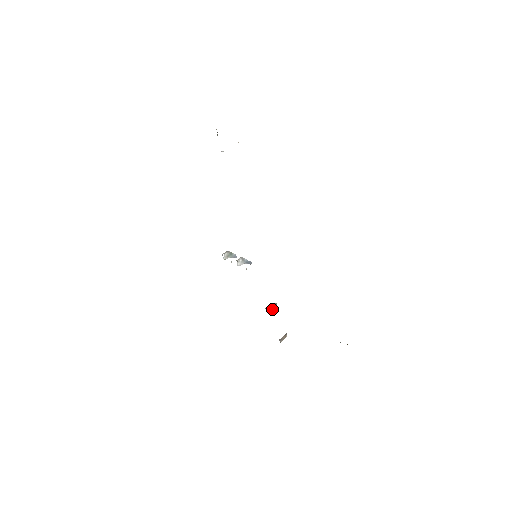
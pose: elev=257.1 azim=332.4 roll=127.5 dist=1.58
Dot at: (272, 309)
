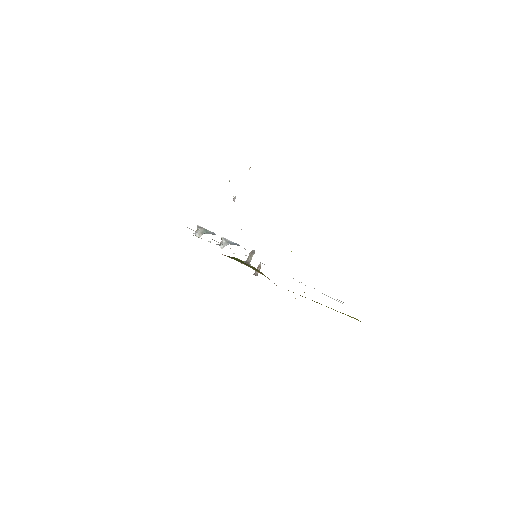
Dot at: (251, 259)
